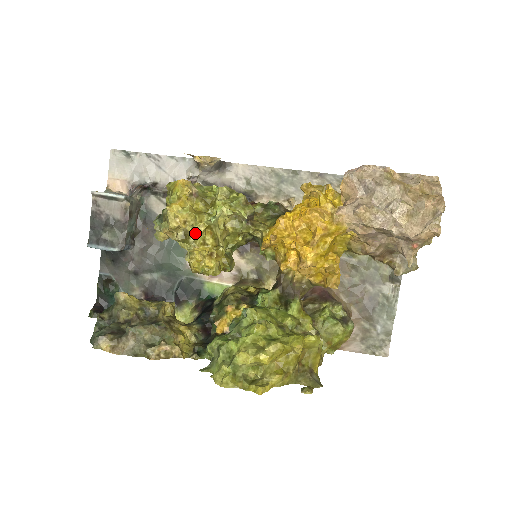
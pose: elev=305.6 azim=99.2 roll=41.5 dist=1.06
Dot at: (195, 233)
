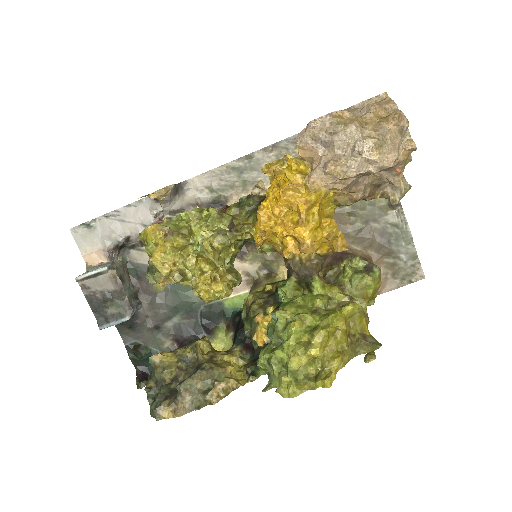
Dot at: (189, 268)
